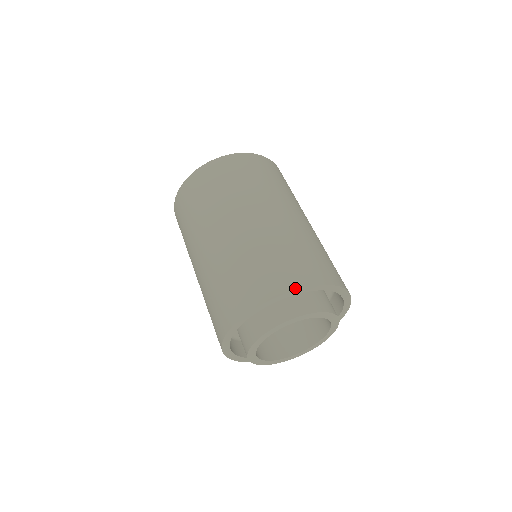
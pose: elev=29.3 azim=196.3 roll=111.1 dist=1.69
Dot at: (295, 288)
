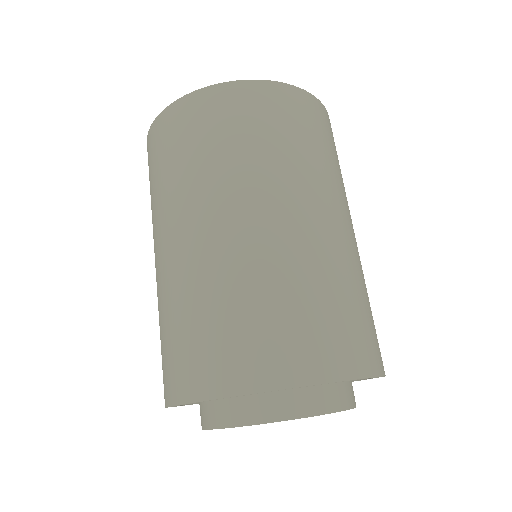
Dot at: (293, 384)
